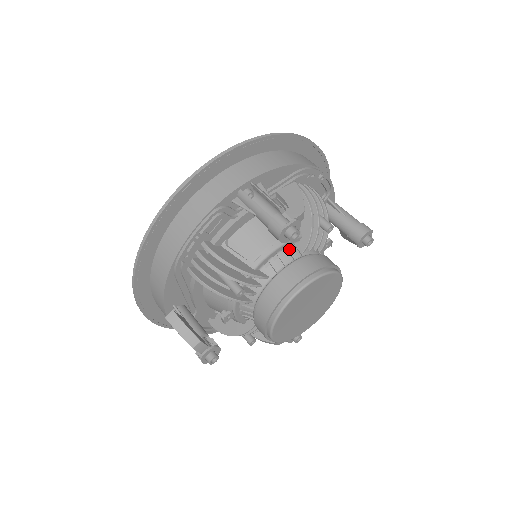
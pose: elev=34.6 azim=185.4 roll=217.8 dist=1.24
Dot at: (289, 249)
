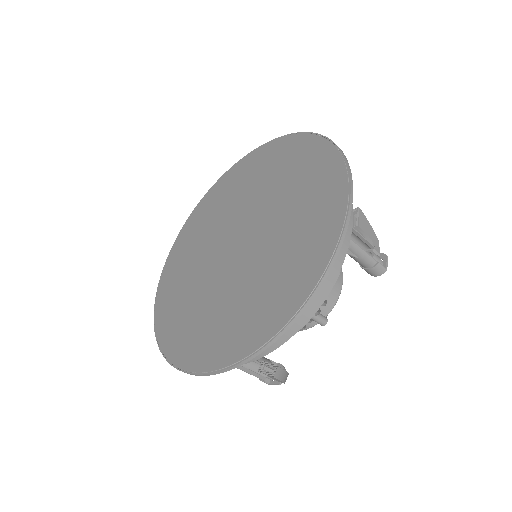
Dot at: occluded
